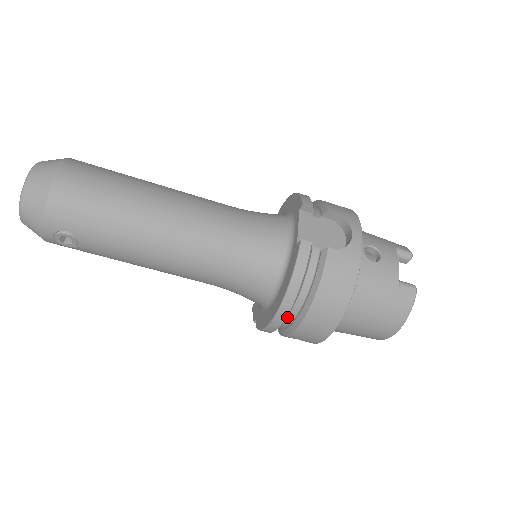
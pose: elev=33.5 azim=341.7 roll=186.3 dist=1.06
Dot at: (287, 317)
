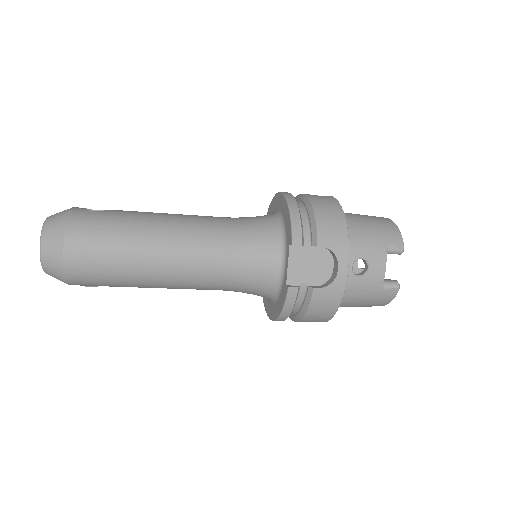
Dot at: occluded
